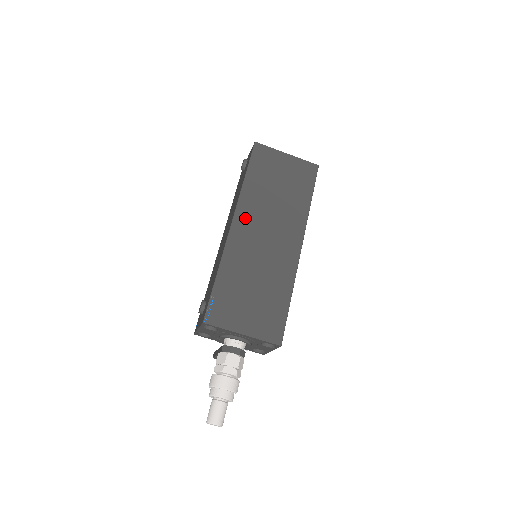
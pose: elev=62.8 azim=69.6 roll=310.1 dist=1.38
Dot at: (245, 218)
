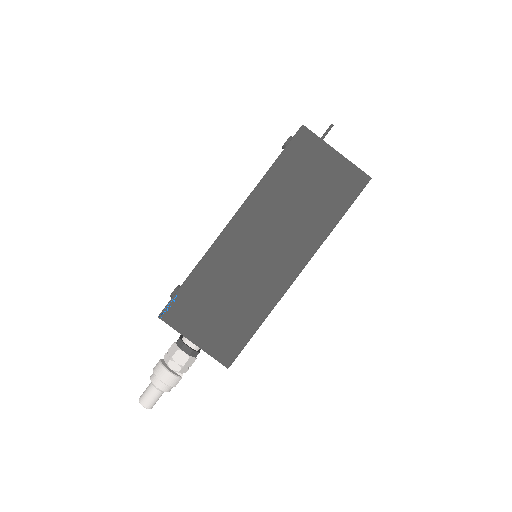
Dot at: (248, 219)
